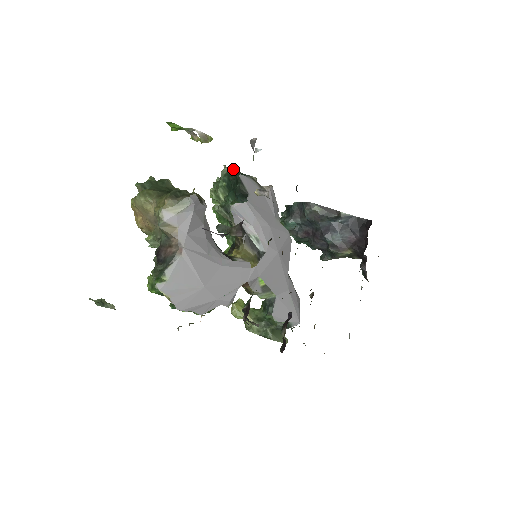
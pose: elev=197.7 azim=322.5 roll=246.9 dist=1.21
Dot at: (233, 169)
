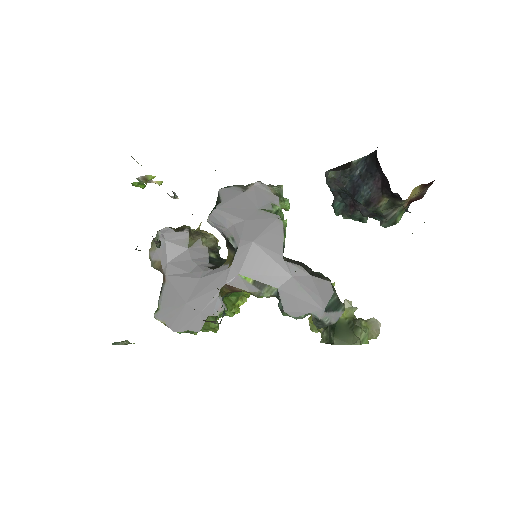
Dot at: occluded
